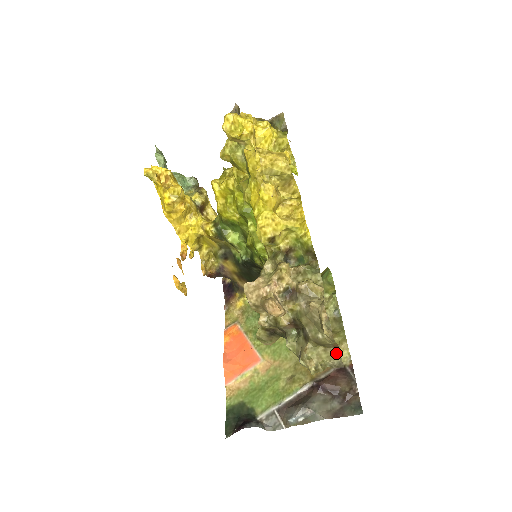
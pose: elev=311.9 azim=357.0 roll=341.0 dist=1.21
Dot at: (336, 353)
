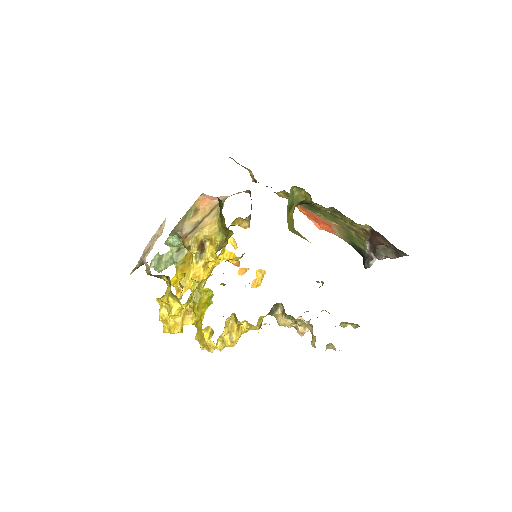
Dot at: occluded
